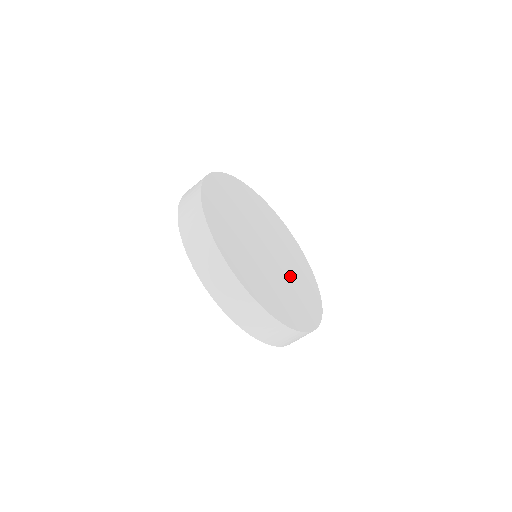
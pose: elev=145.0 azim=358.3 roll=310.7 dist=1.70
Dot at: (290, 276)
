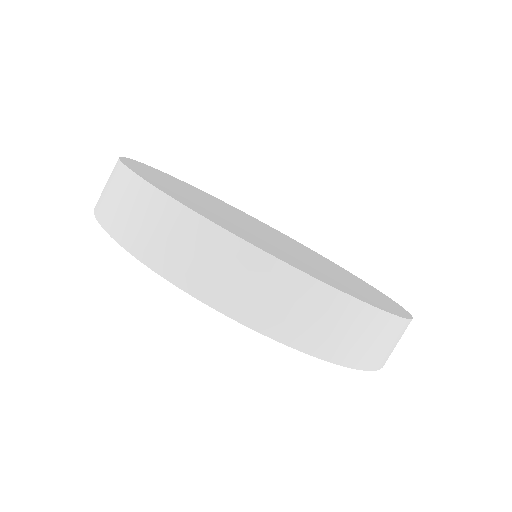
Dot at: (299, 256)
